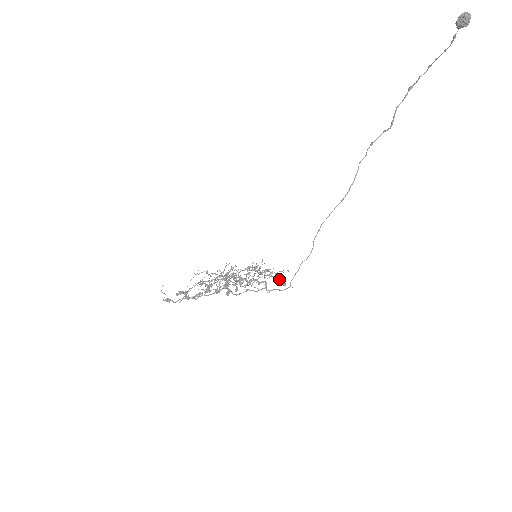
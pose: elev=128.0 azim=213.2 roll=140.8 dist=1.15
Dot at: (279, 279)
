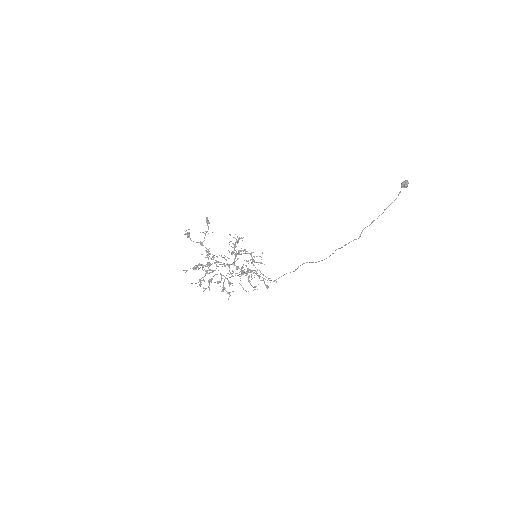
Dot at: (264, 282)
